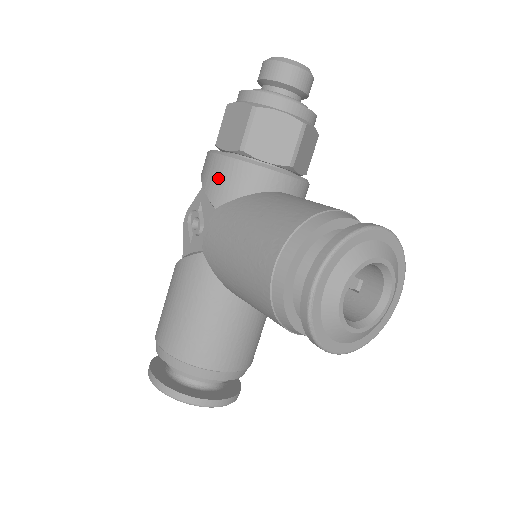
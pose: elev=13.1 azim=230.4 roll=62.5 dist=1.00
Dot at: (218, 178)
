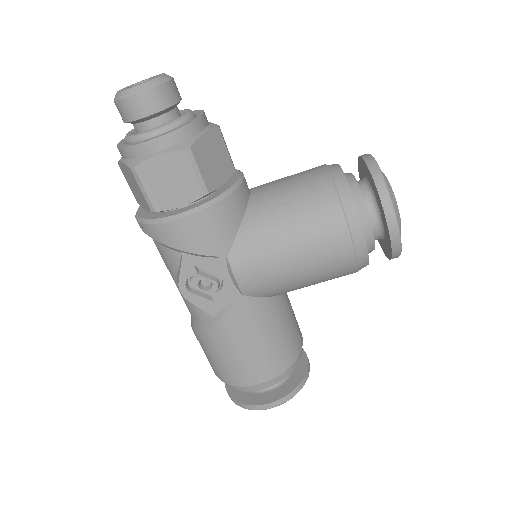
Dot at: (208, 234)
